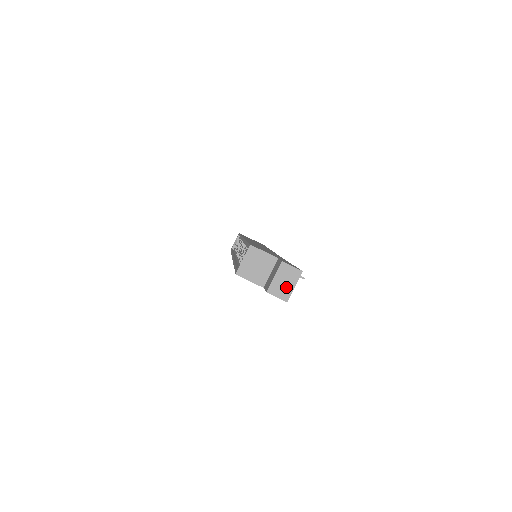
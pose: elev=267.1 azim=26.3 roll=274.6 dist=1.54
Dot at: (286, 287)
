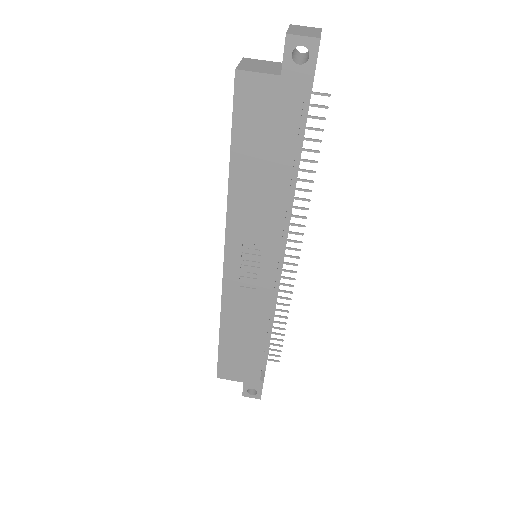
Dot at: (310, 33)
